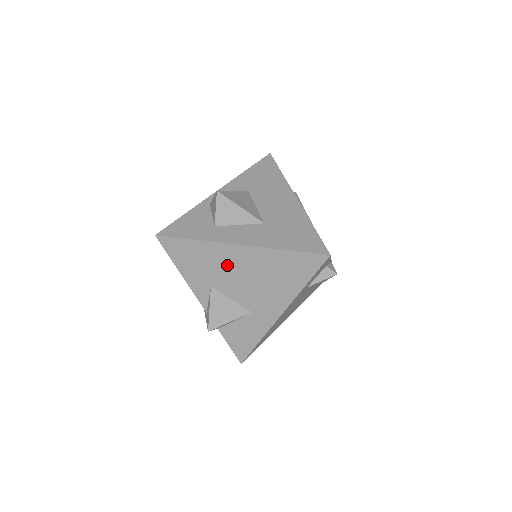
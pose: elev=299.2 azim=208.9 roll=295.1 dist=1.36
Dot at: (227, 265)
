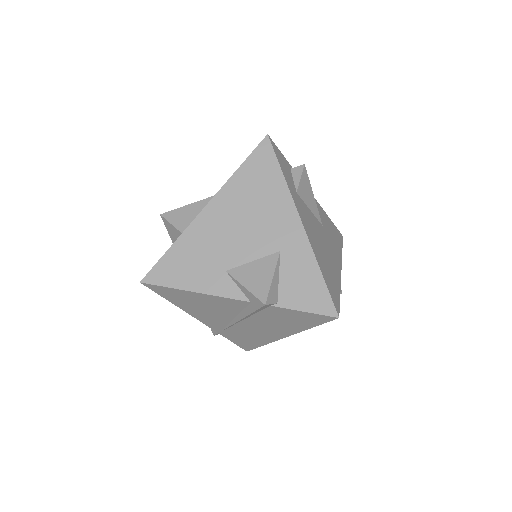
Dot at: (215, 235)
